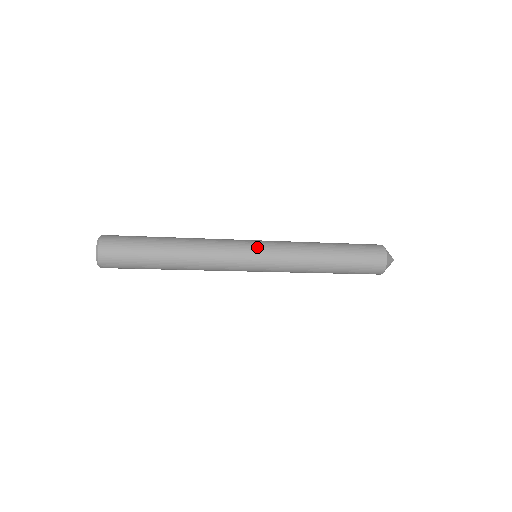
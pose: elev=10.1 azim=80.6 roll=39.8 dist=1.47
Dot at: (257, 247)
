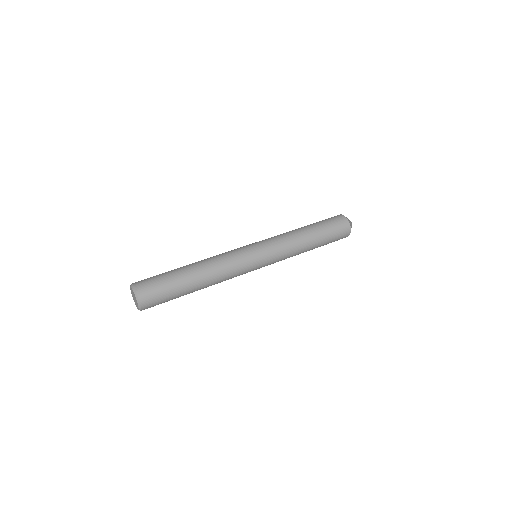
Dot at: (260, 255)
